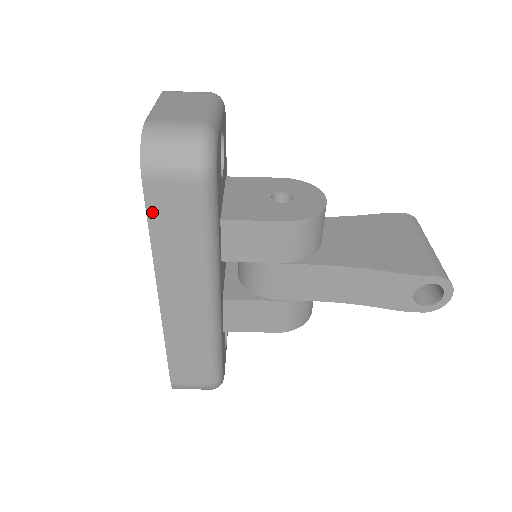
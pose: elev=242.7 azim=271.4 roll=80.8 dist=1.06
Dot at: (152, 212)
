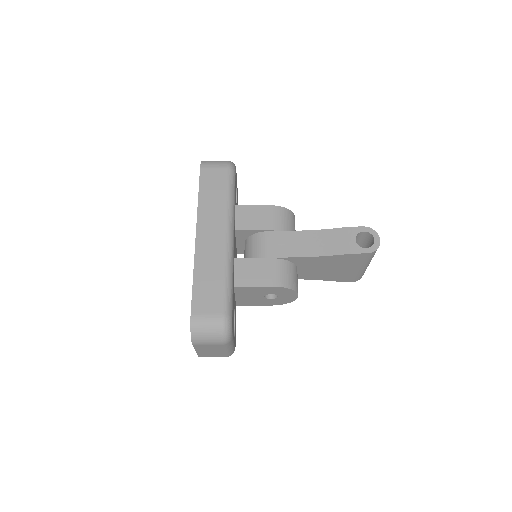
Dot at: (202, 183)
